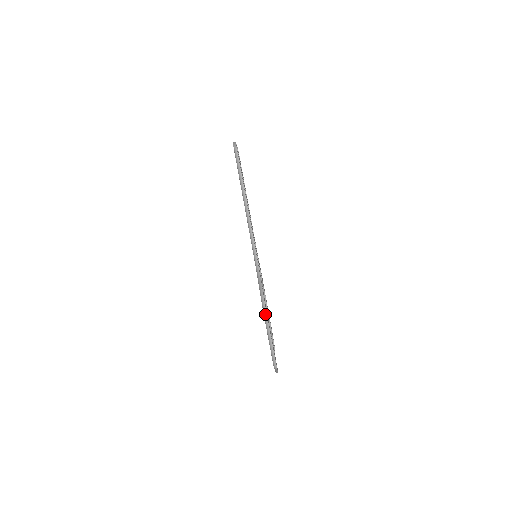
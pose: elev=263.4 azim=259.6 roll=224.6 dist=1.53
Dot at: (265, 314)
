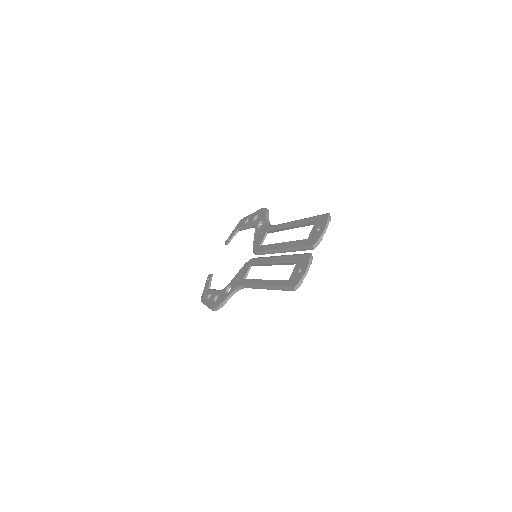
Dot at: (213, 310)
